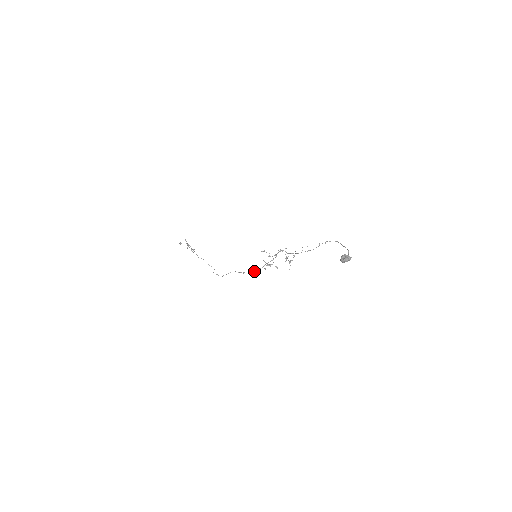
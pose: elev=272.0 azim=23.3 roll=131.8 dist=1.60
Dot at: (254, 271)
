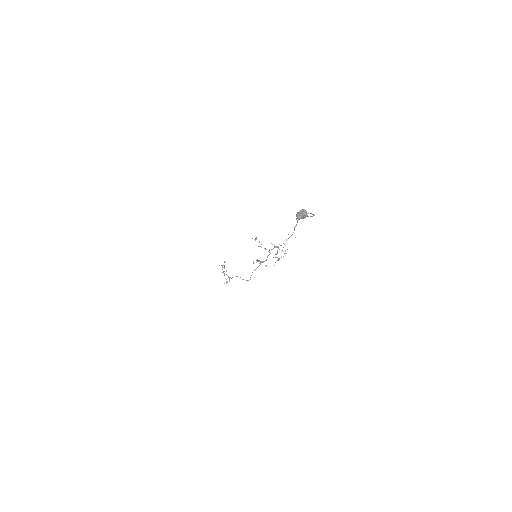
Dot at: occluded
